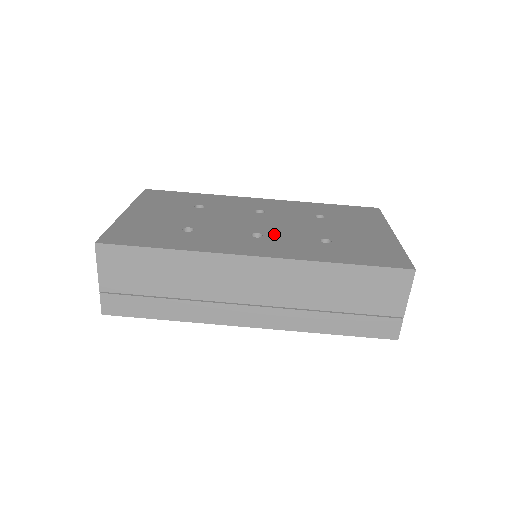
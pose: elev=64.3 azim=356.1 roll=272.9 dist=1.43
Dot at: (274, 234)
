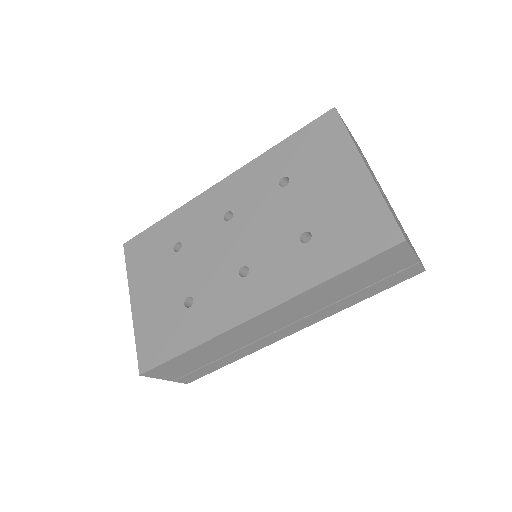
Dot at: (257, 258)
